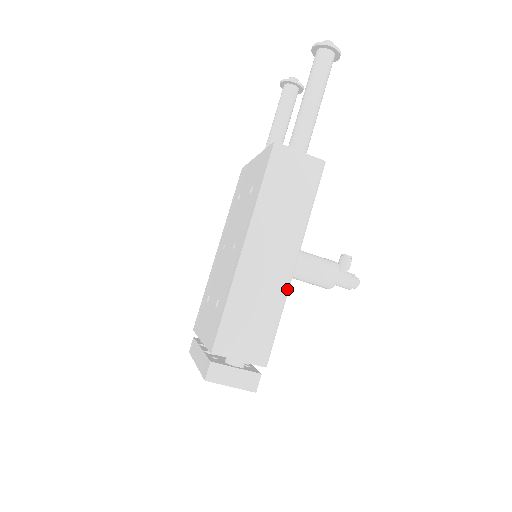
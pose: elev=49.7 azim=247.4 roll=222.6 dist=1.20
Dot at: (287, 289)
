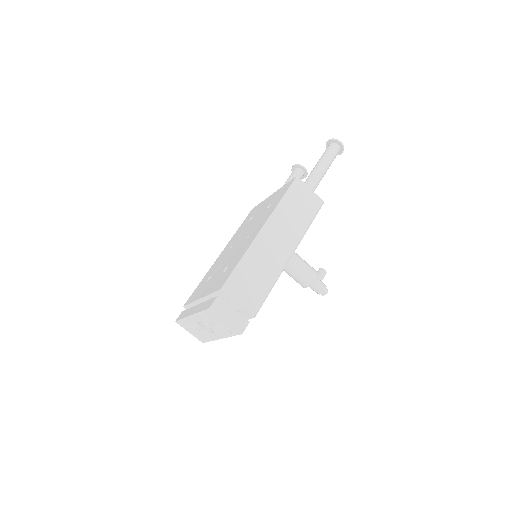
Dot at: (282, 269)
